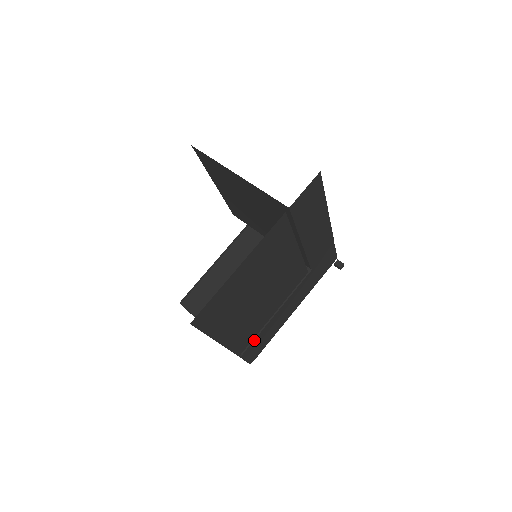
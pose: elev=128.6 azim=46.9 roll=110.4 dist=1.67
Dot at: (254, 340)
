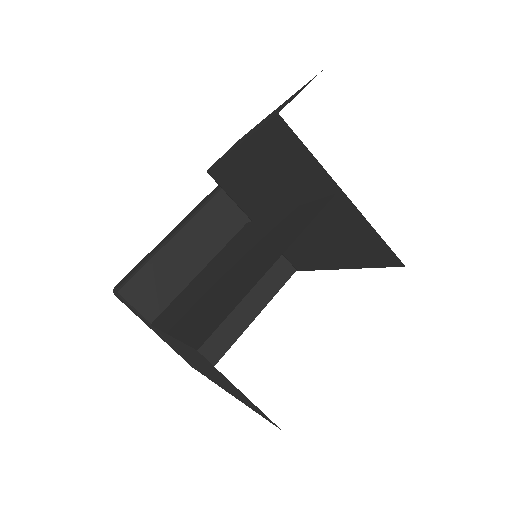
Dot at: (223, 354)
